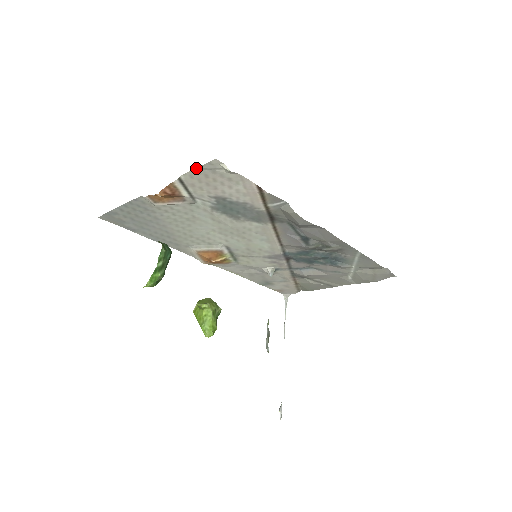
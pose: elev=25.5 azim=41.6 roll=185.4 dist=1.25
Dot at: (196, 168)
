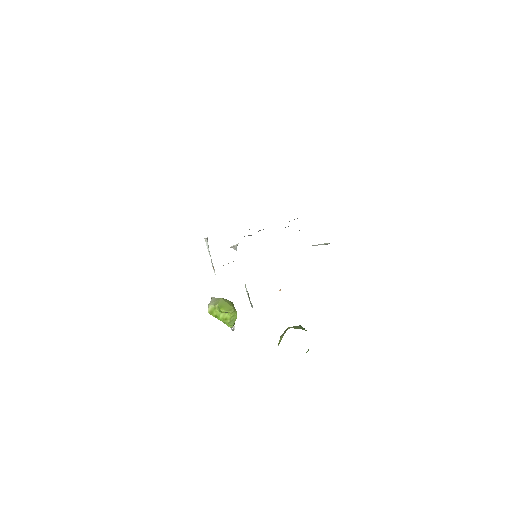
Dot at: occluded
